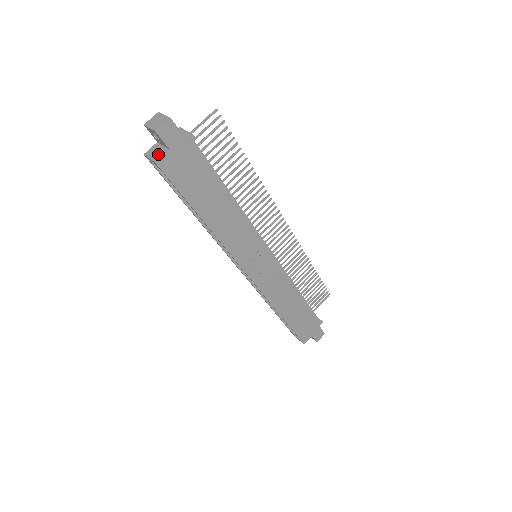
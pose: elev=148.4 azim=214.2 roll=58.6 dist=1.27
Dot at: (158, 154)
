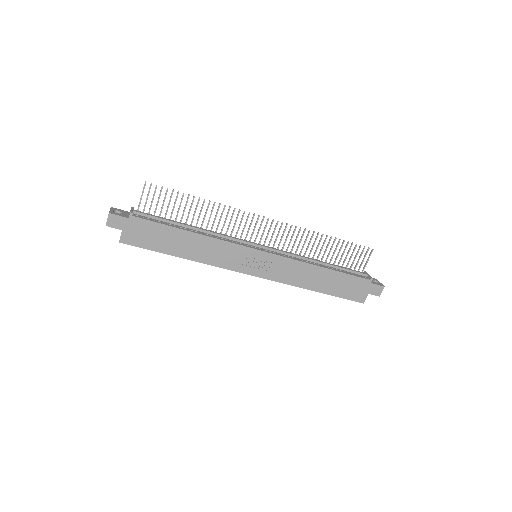
Dot at: occluded
